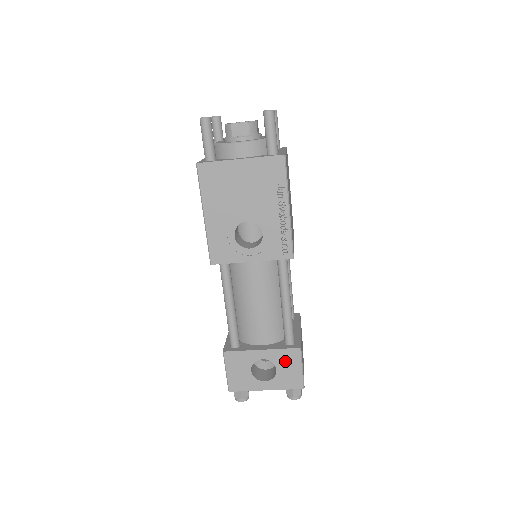
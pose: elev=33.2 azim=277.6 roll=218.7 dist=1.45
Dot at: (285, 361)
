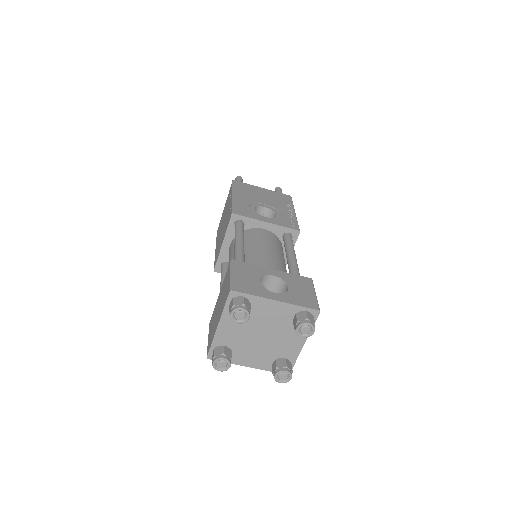
Dot at: (297, 283)
